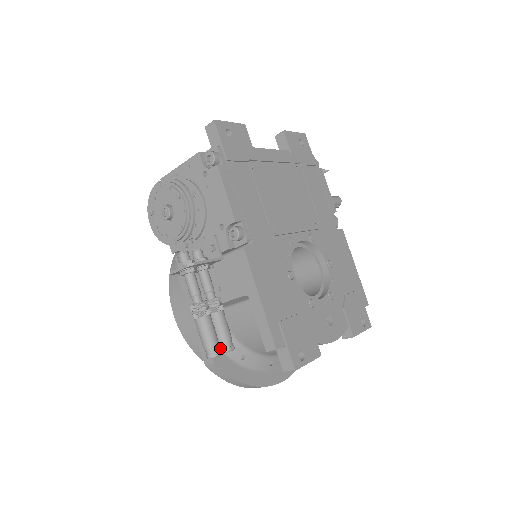
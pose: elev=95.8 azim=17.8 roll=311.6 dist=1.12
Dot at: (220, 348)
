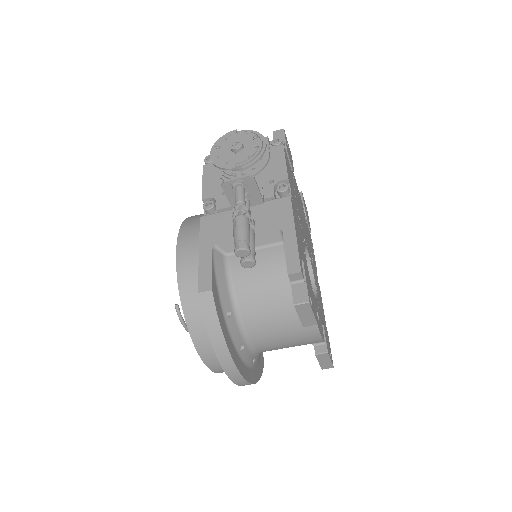
Dot at: (244, 256)
